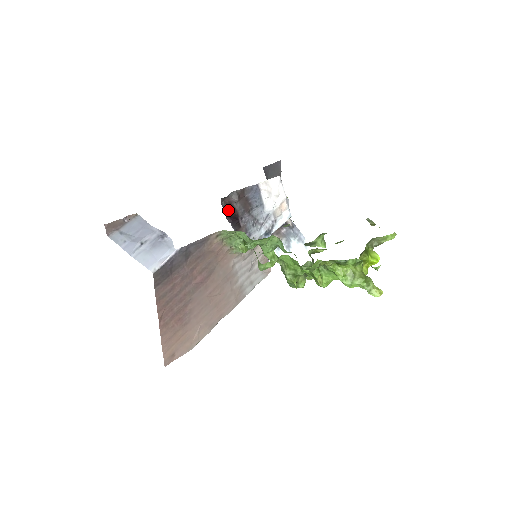
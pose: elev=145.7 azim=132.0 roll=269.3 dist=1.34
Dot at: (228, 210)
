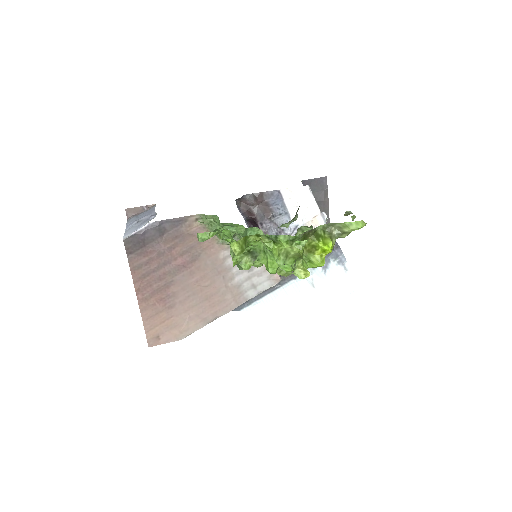
Dot at: (245, 212)
